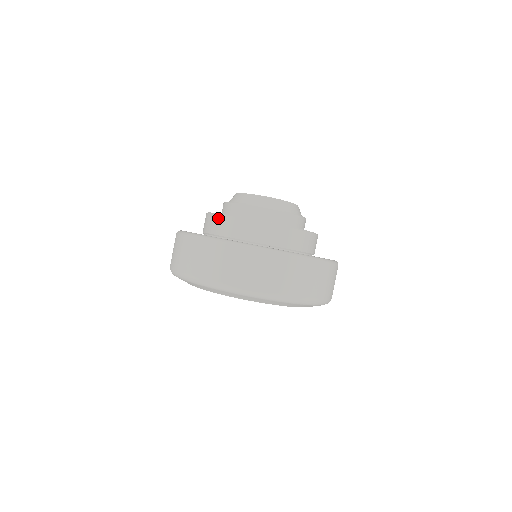
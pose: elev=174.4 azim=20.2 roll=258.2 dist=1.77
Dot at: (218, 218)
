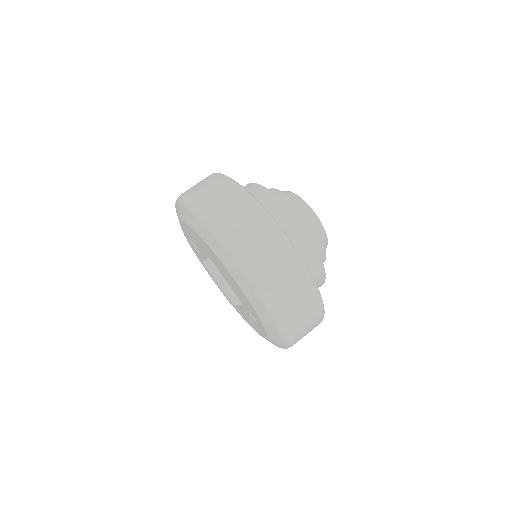
Dot at: (254, 186)
